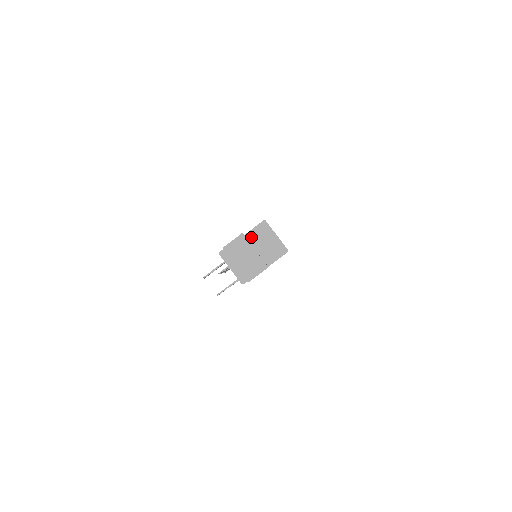
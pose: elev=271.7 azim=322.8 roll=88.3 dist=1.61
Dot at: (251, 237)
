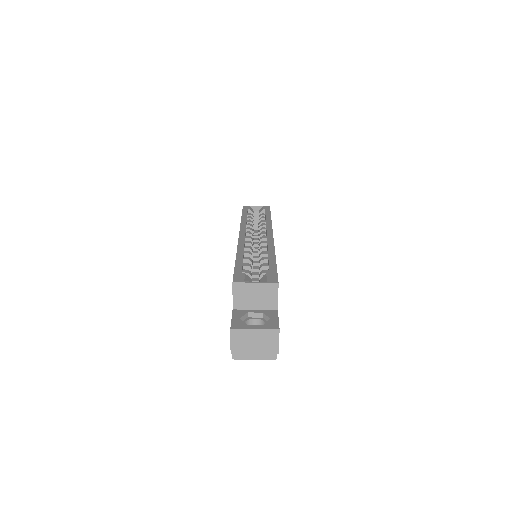
Dot at: (239, 305)
